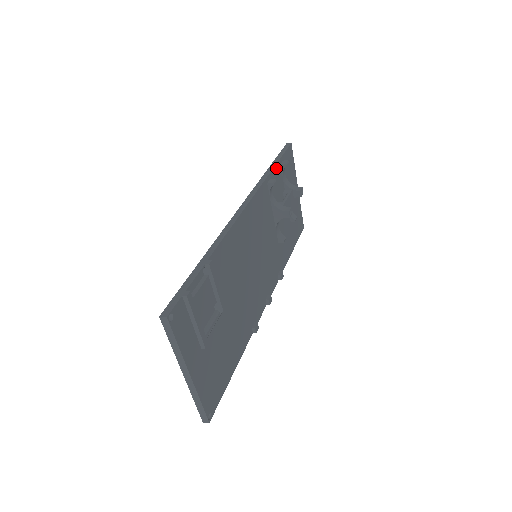
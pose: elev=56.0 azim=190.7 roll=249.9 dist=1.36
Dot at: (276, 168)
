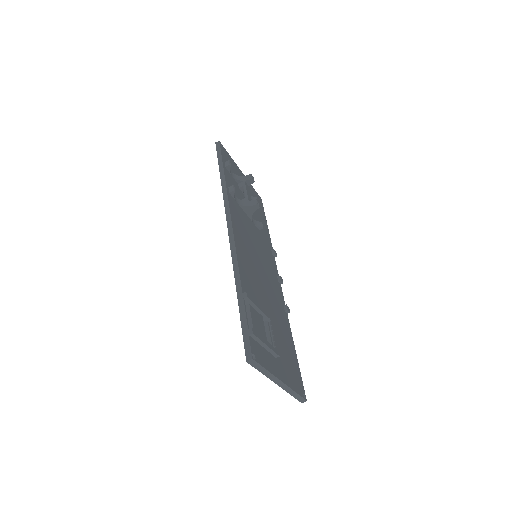
Dot at: (225, 174)
